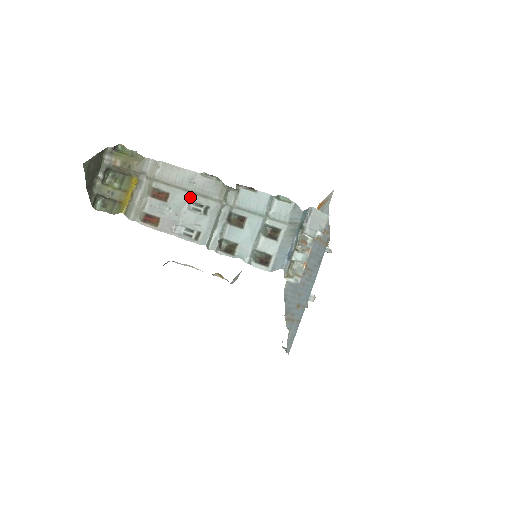
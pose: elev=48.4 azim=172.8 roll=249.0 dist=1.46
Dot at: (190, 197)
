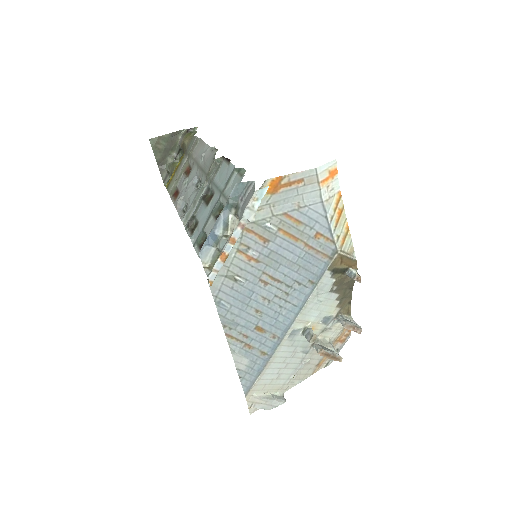
Dot at: (197, 172)
